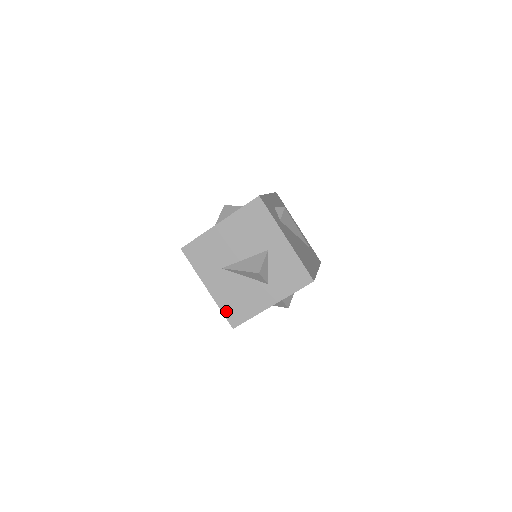
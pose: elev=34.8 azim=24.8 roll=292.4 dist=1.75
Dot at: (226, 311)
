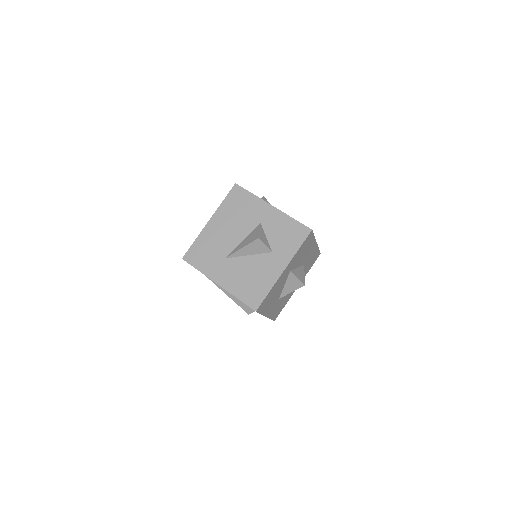
Dot at: (243, 297)
